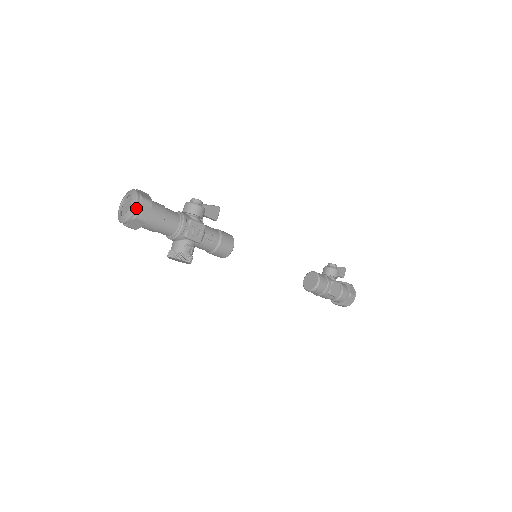
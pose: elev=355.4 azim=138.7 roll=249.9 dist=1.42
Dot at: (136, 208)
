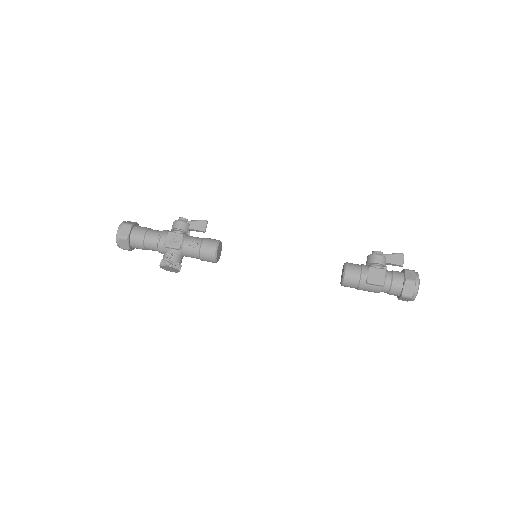
Dot at: (118, 231)
